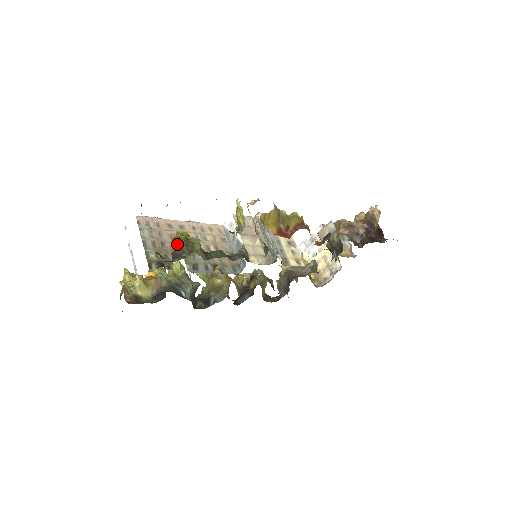
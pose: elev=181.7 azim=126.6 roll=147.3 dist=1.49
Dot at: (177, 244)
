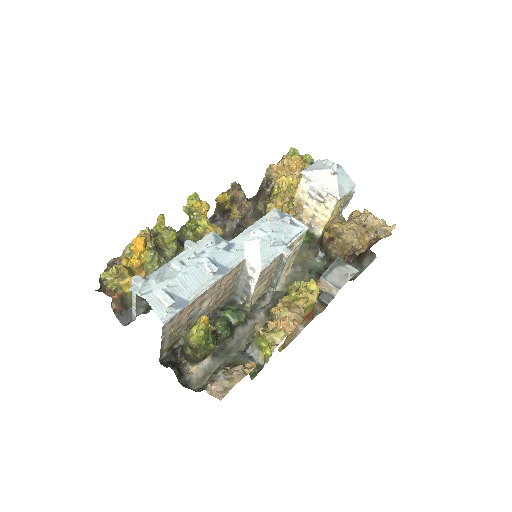
Dot at: (196, 351)
